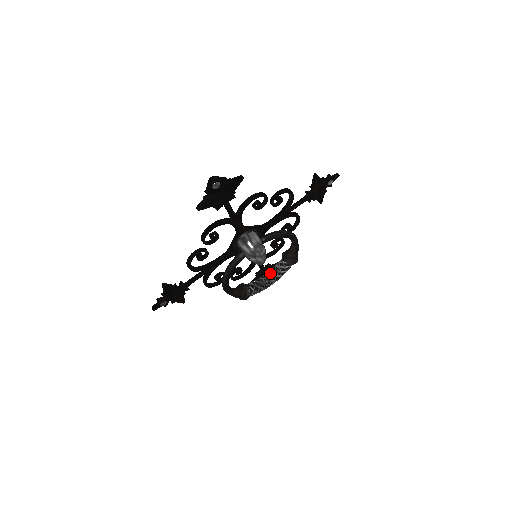
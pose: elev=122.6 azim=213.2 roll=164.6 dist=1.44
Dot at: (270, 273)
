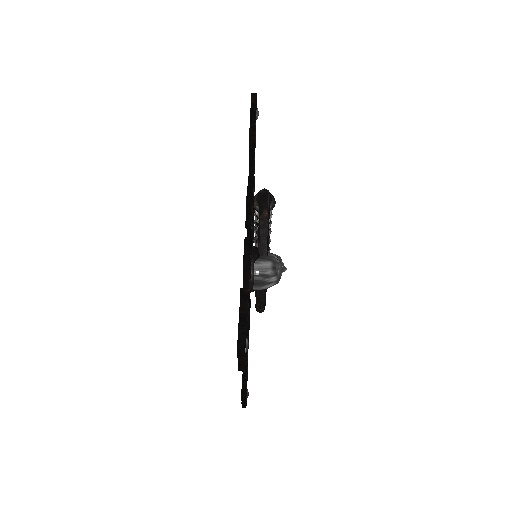
Dot at: occluded
